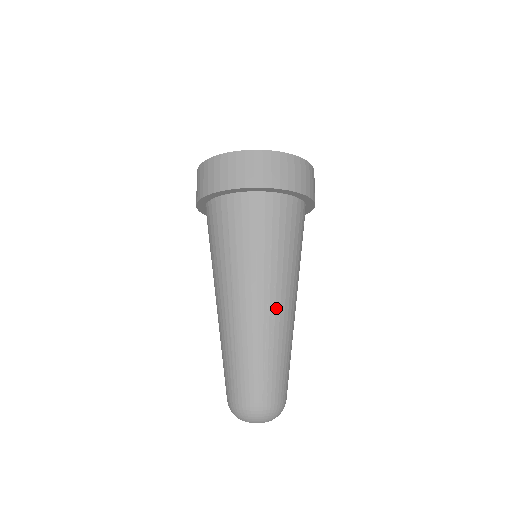
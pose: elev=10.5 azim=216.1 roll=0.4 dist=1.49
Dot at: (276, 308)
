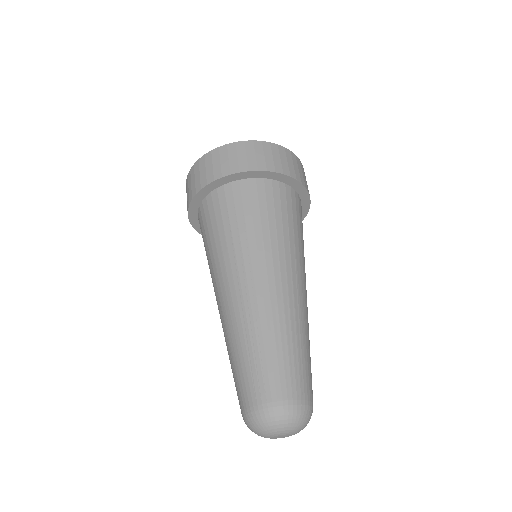
Dot at: (257, 292)
